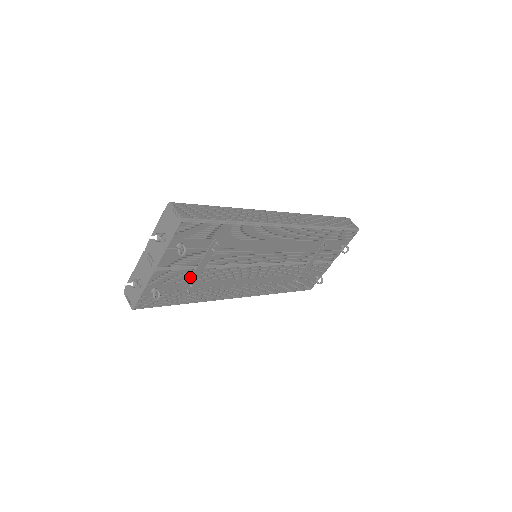
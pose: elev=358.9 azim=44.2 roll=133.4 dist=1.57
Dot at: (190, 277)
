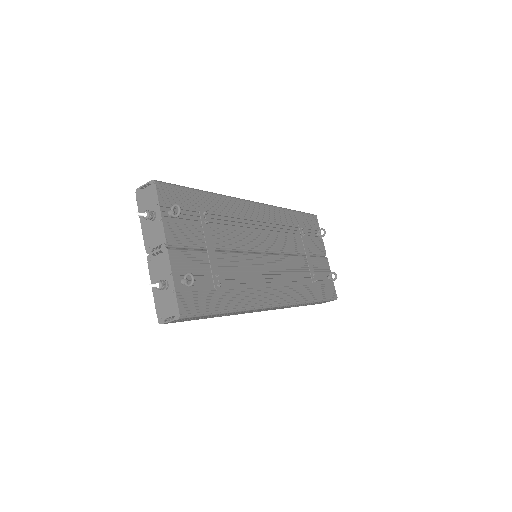
Dot at: (209, 265)
